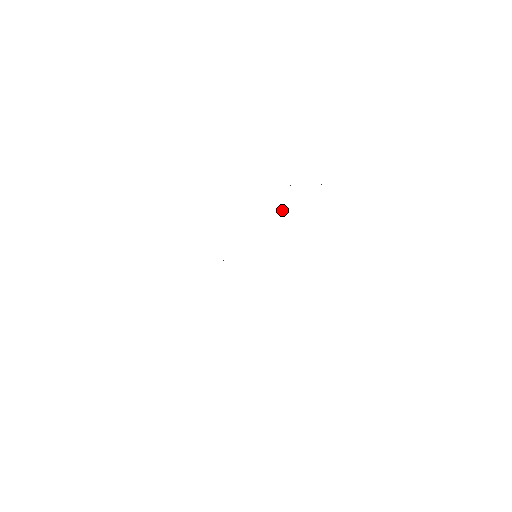
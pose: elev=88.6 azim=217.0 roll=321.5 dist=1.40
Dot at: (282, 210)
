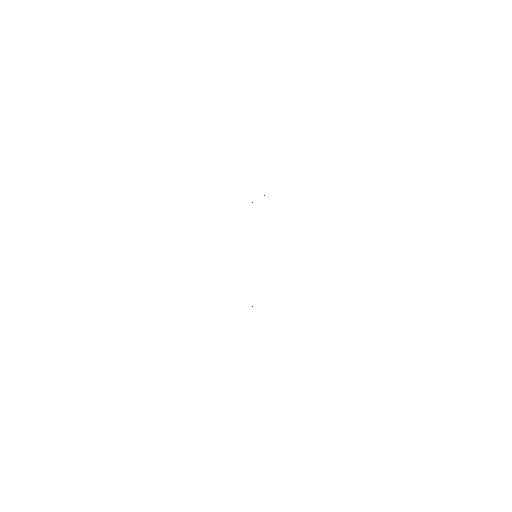
Dot at: occluded
